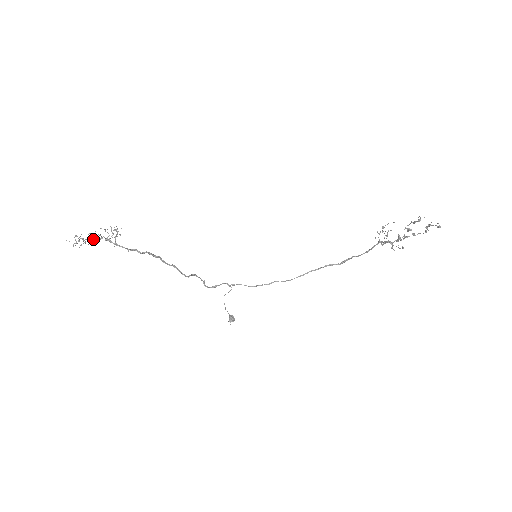
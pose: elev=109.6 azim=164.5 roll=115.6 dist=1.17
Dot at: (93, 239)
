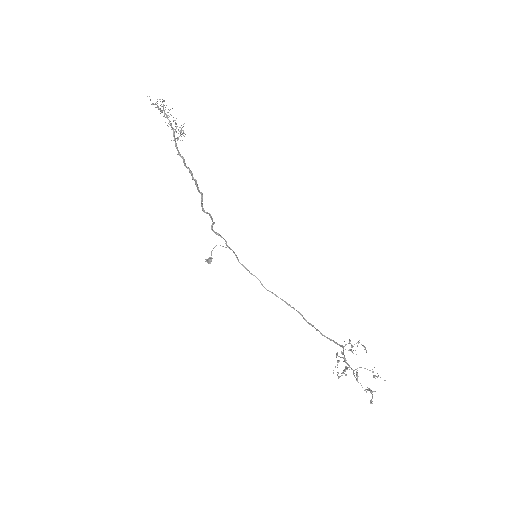
Dot at: (167, 117)
